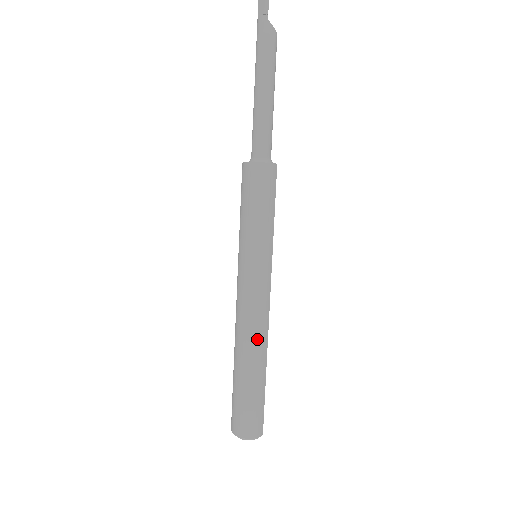
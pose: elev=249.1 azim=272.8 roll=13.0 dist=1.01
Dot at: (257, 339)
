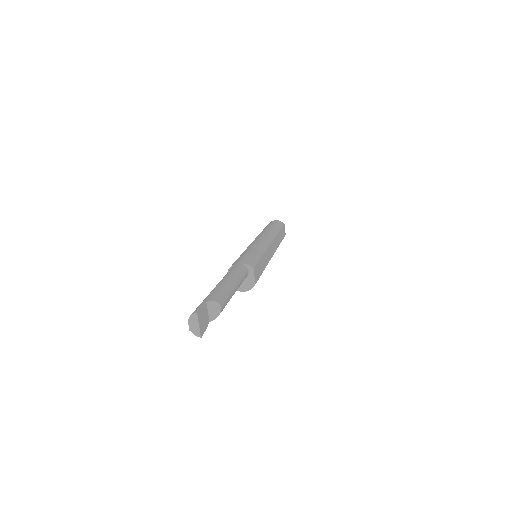
Dot at: occluded
